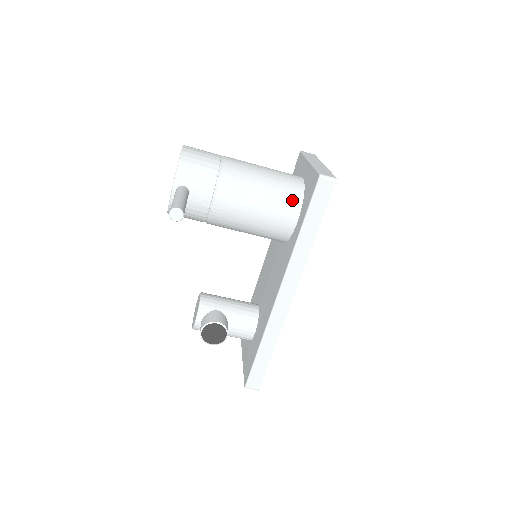
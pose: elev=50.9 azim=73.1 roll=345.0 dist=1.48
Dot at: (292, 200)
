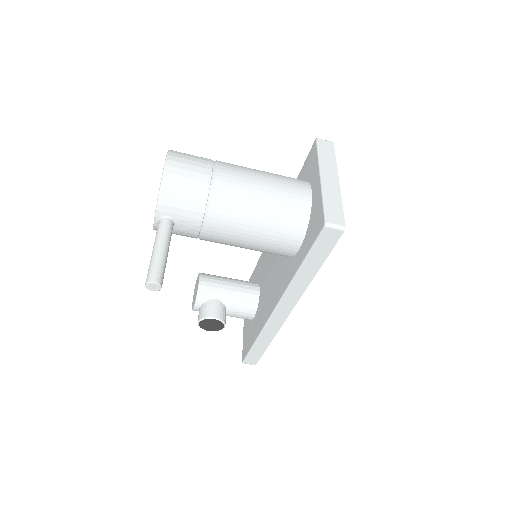
Dot at: (294, 229)
